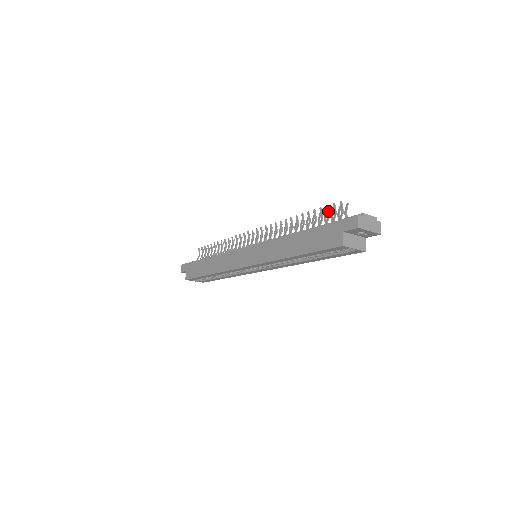
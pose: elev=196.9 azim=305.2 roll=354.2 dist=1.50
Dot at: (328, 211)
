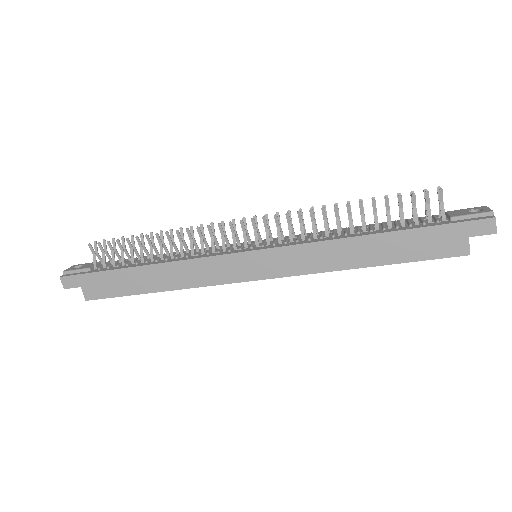
Dot at: (415, 201)
